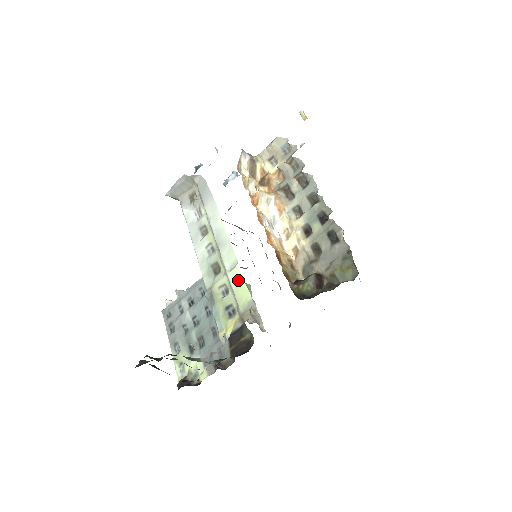
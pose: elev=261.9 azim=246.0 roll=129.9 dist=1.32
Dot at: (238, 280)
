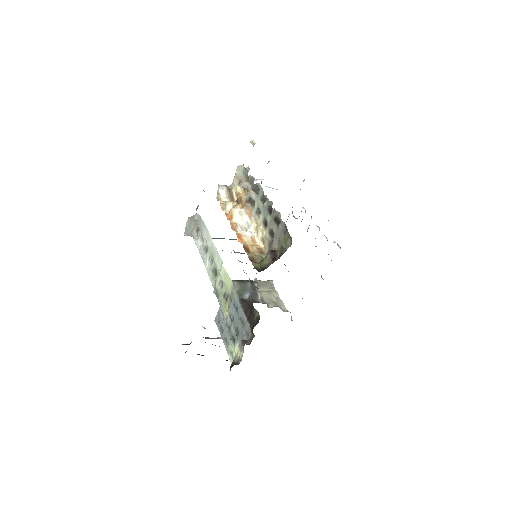
Dot at: (225, 274)
